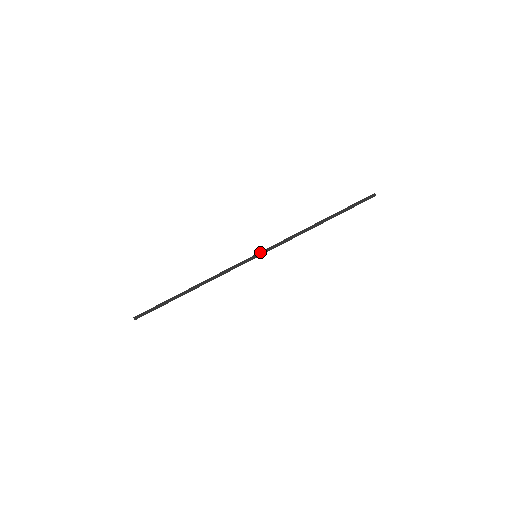
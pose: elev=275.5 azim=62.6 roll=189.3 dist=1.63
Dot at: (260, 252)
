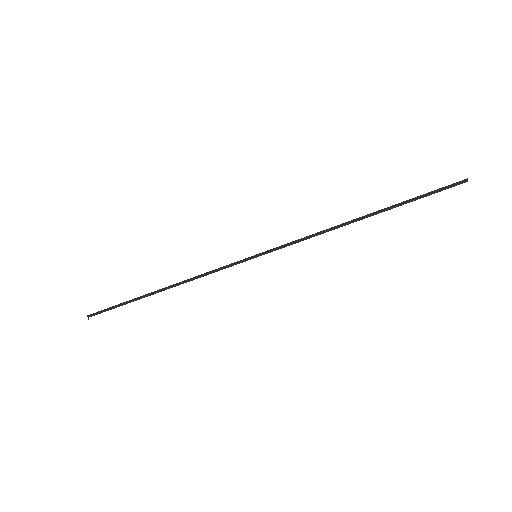
Dot at: (263, 252)
